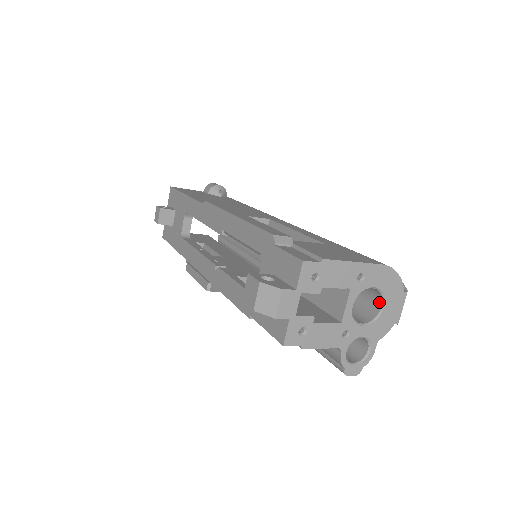
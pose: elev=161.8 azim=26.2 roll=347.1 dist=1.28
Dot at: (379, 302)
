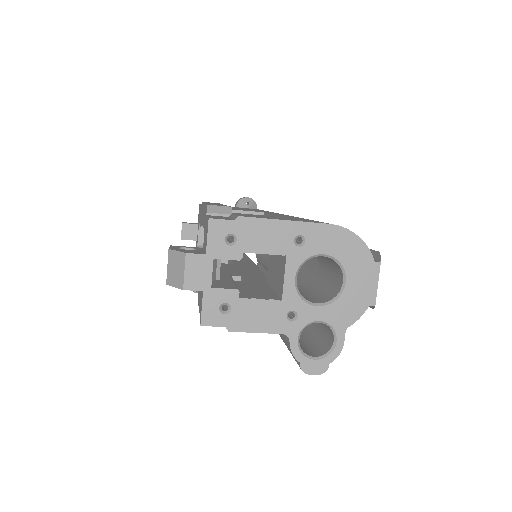
Dot at: (341, 276)
